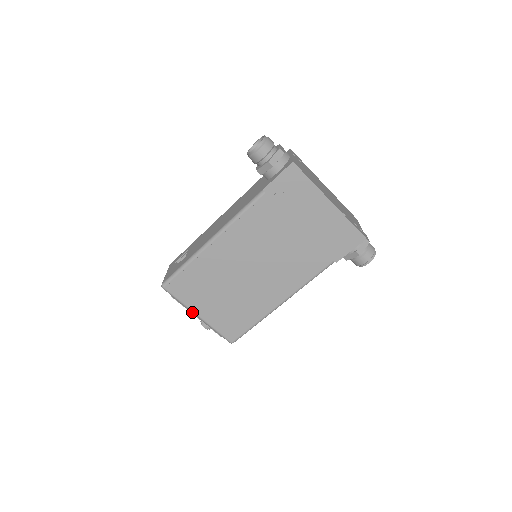
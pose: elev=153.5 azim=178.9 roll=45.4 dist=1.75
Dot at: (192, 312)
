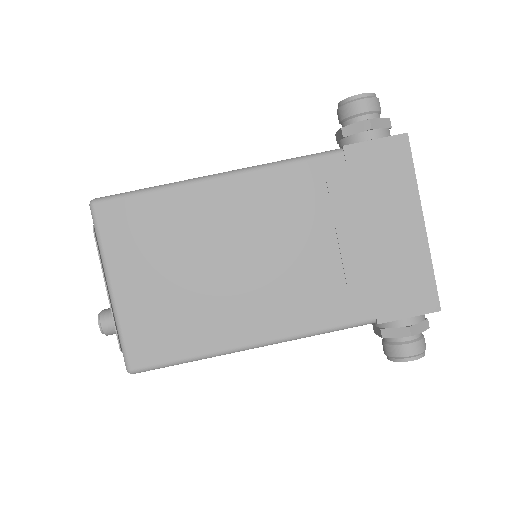
Dot at: (106, 275)
